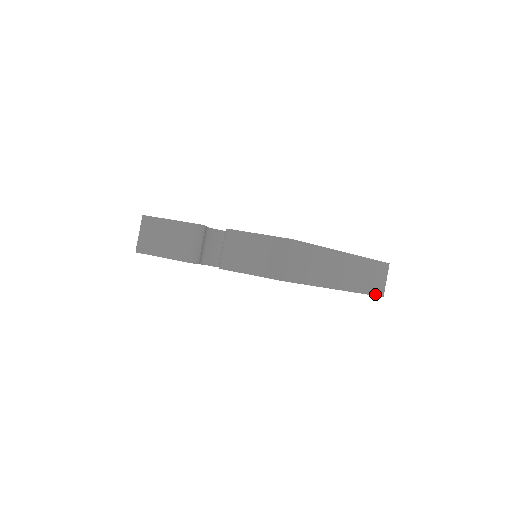
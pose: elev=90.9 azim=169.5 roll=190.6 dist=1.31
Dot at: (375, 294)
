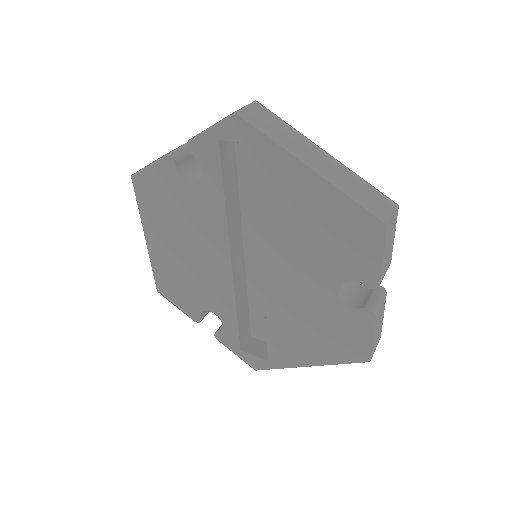
Dot at: (371, 212)
